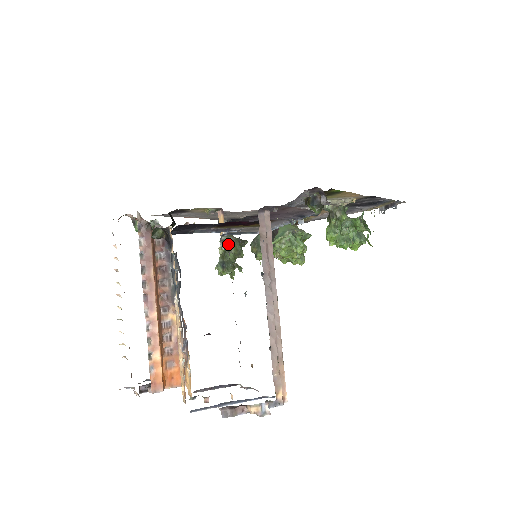
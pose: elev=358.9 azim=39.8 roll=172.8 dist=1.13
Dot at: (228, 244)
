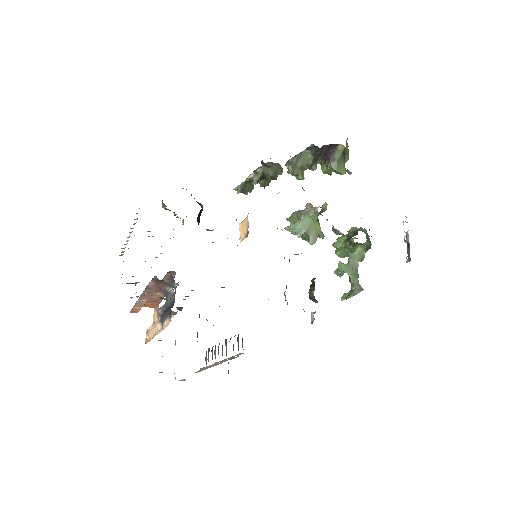
Dot at: (259, 179)
